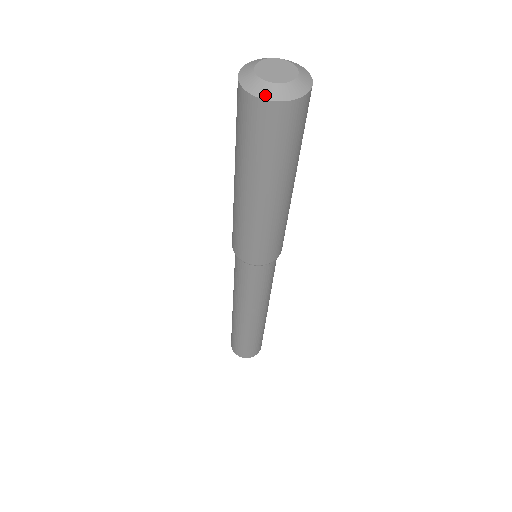
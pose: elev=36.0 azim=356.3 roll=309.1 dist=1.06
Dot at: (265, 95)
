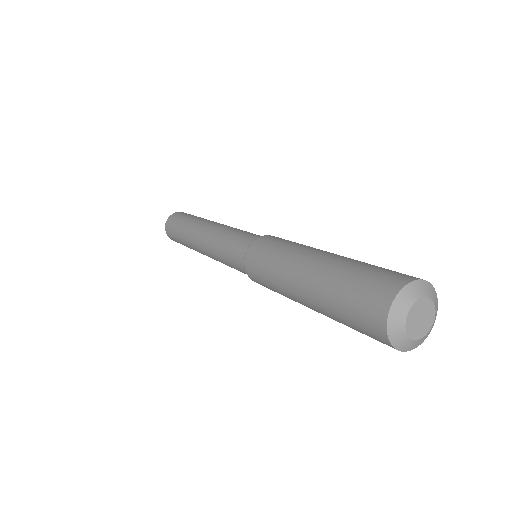
Dot at: (403, 348)
